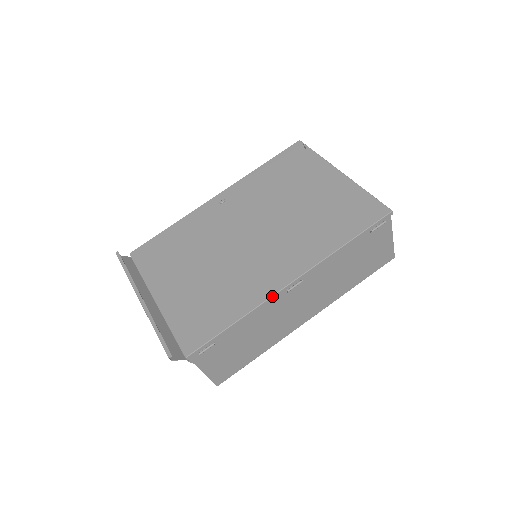
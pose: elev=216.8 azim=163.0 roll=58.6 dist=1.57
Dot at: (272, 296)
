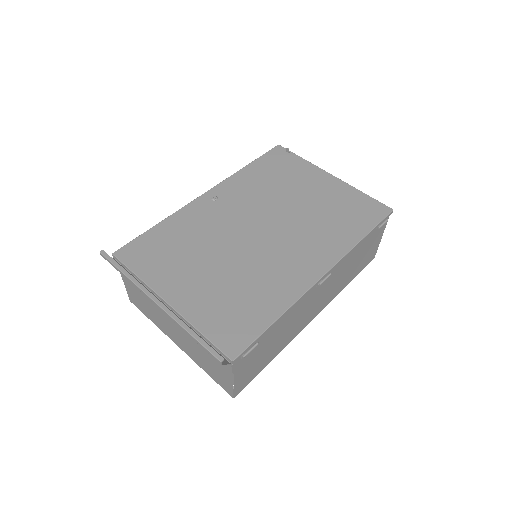
Dot at: (309, 289)
